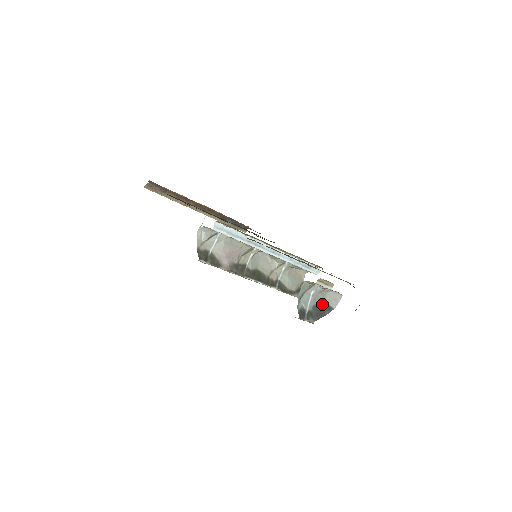
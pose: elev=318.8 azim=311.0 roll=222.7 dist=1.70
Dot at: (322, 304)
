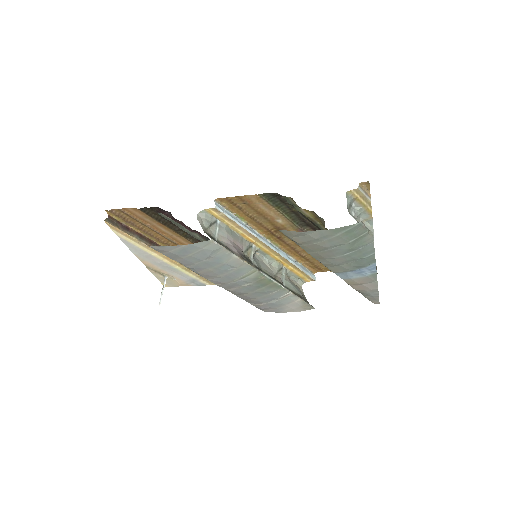
Dot at: occluded
